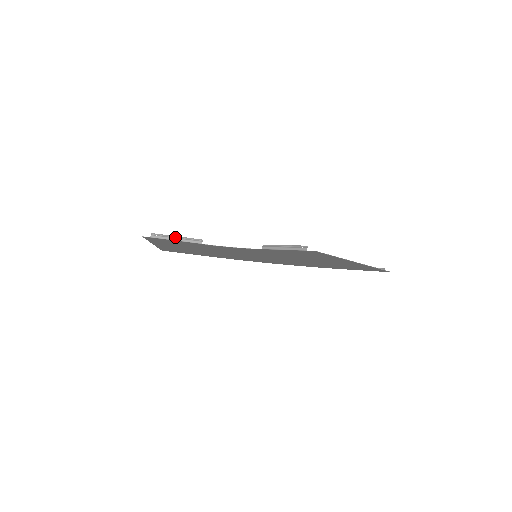
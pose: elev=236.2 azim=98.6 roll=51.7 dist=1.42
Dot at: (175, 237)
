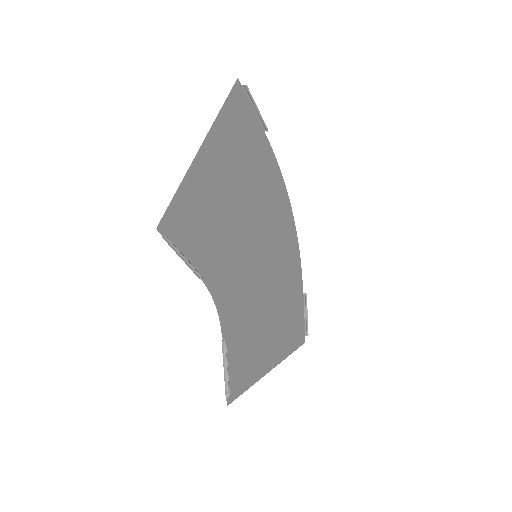
Dot at: (184, 257)
